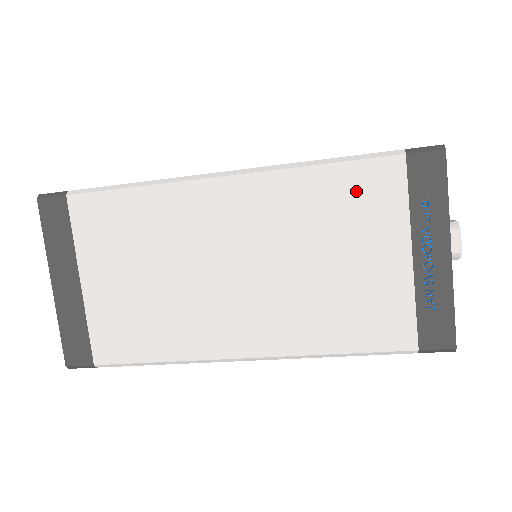
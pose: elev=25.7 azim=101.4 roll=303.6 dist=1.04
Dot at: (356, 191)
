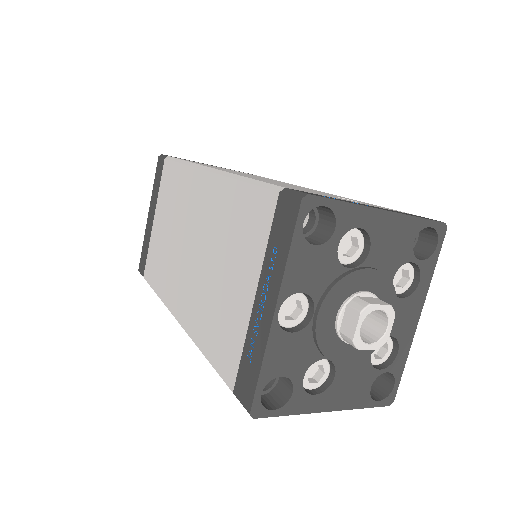
Dot at: (248, 215)
